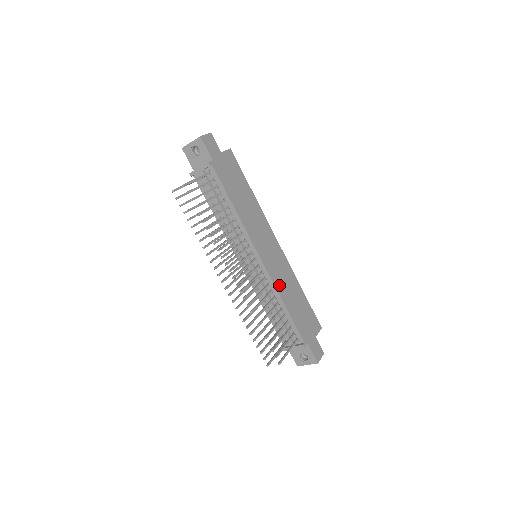
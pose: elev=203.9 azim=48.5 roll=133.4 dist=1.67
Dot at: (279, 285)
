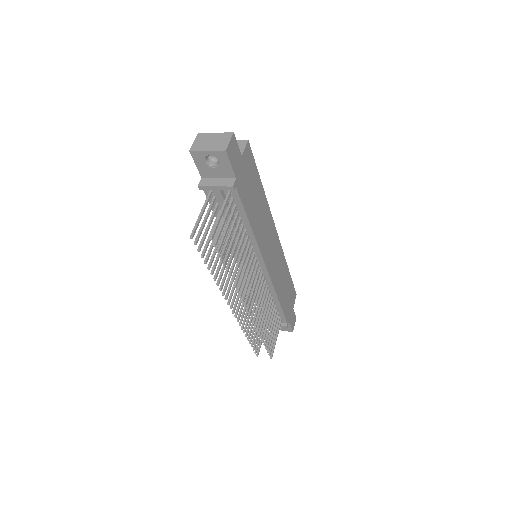
Dot at: (276, 284)
